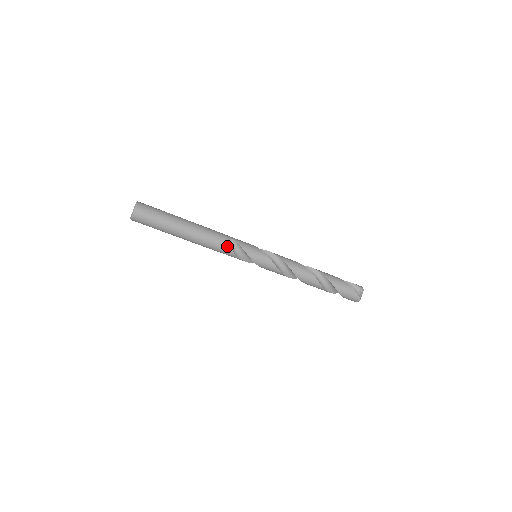
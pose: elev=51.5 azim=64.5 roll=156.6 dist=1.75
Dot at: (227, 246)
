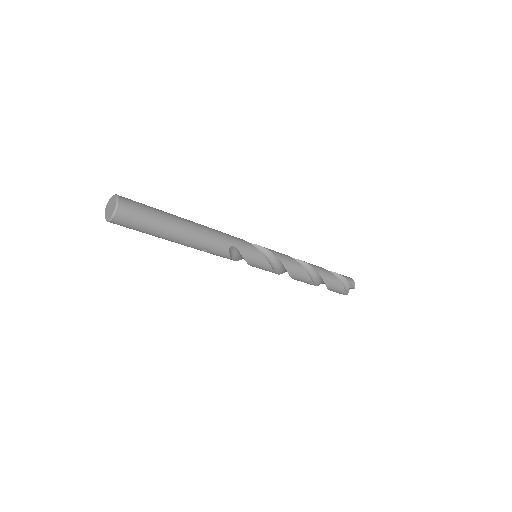
Dot at: (226, 255)
